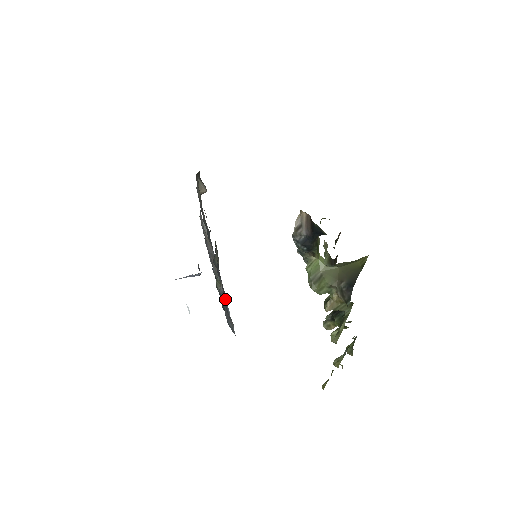
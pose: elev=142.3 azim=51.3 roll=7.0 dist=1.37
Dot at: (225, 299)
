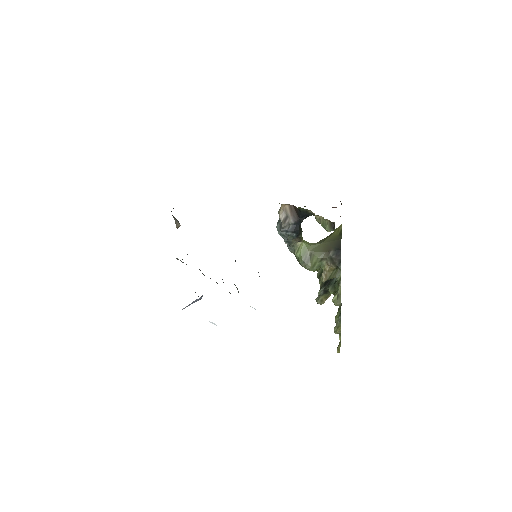
Dot at: occluded
